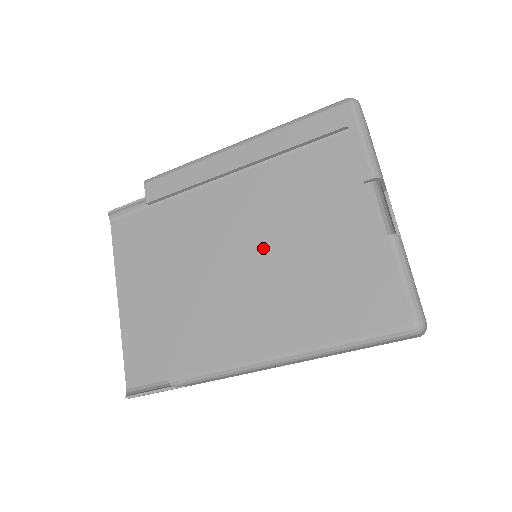
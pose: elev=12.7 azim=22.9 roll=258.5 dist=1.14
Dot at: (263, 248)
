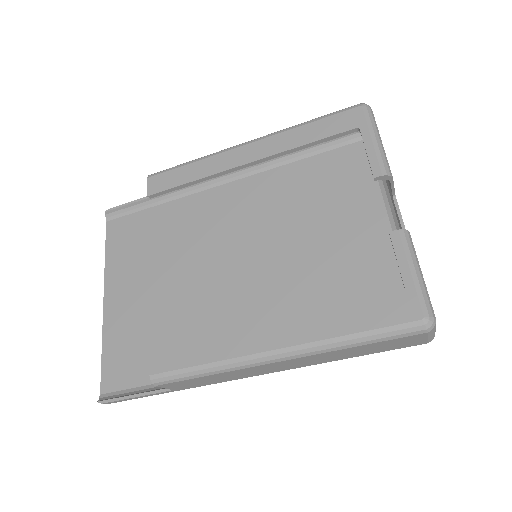
Dot at: (264, 250)
